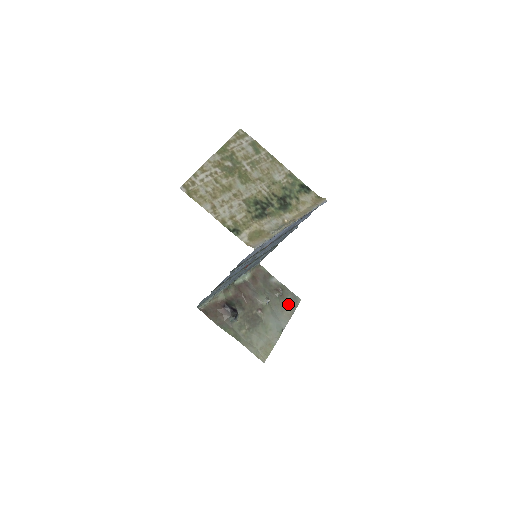
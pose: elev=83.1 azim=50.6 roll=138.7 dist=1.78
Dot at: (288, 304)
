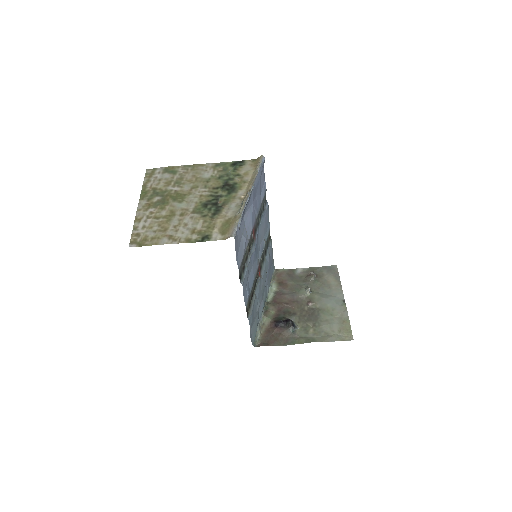
Dot at: (329, 278)
